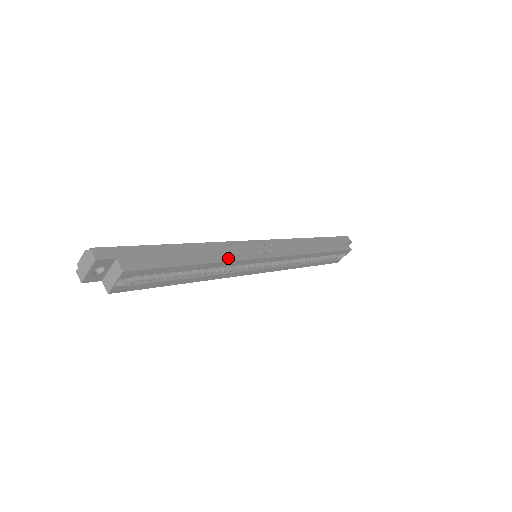
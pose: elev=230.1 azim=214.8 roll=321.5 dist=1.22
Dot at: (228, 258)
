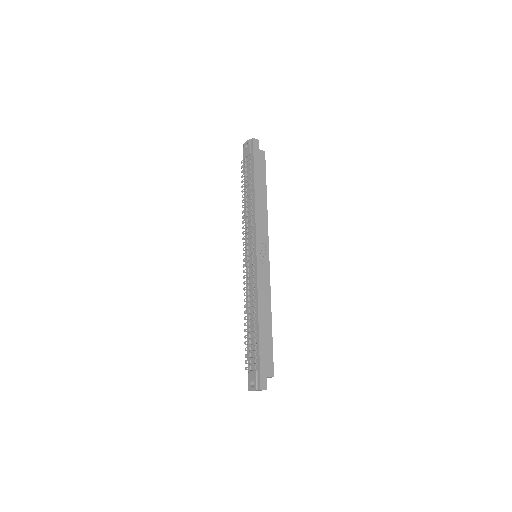
Dot at: (269, 295)
